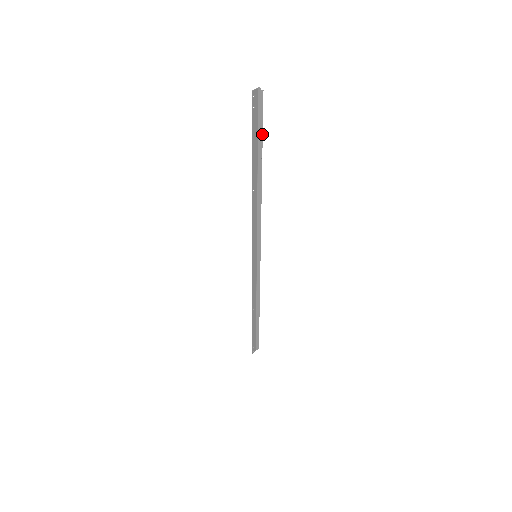
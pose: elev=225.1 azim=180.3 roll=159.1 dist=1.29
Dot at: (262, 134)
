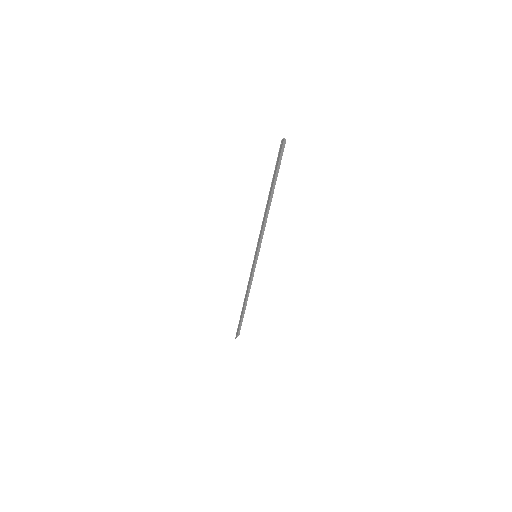
Dot at: (279, 168)
